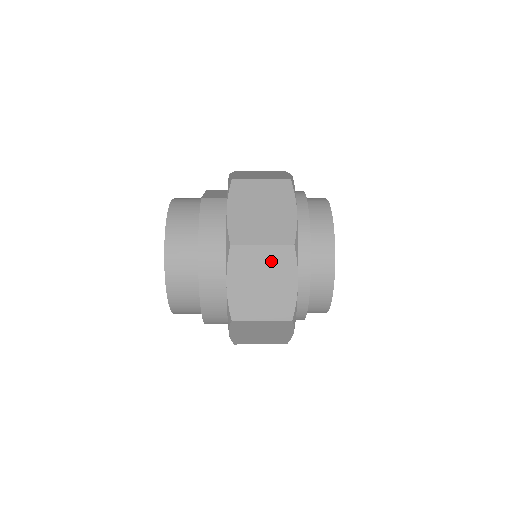
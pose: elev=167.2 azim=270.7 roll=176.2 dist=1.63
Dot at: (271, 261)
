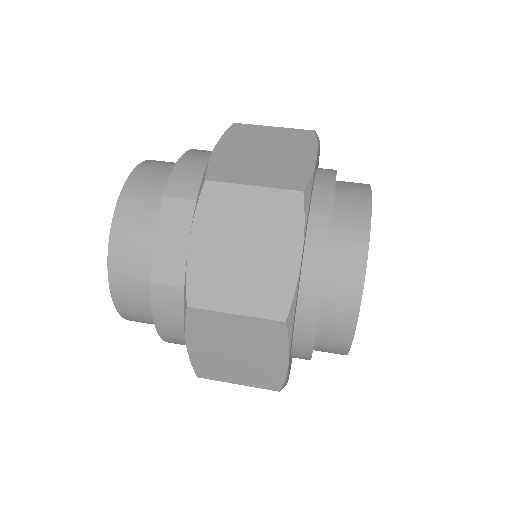
Dot at: occluded
